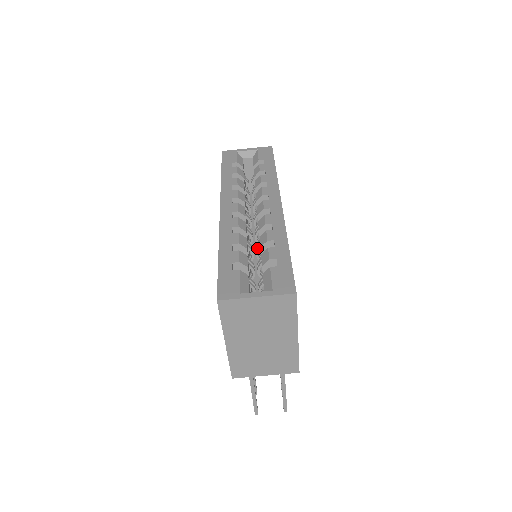
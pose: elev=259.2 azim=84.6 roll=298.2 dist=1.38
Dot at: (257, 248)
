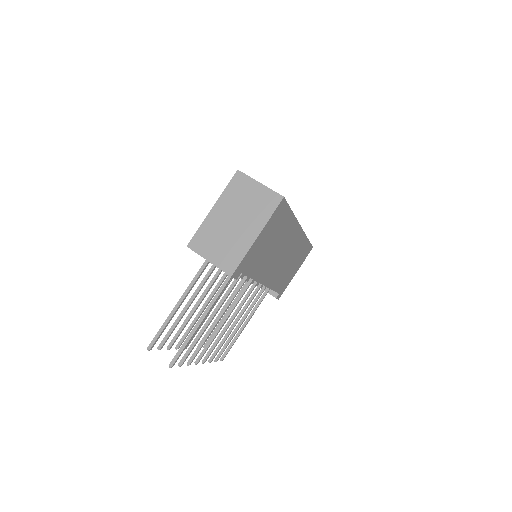
Dot at: occluded
